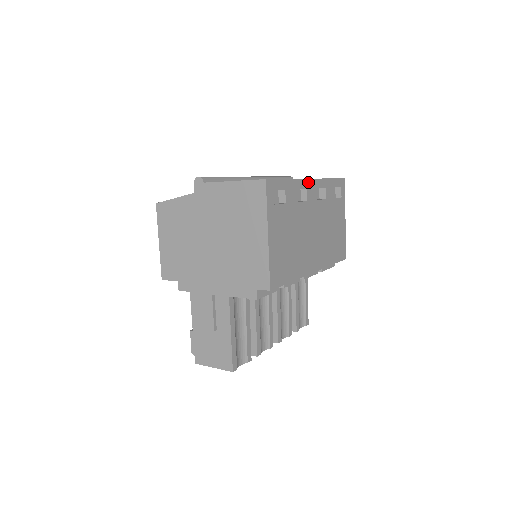
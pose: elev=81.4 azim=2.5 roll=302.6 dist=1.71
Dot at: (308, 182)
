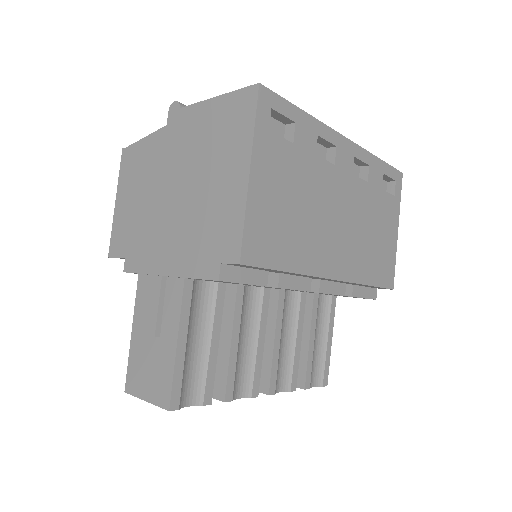
Dot at: (339, 139)
